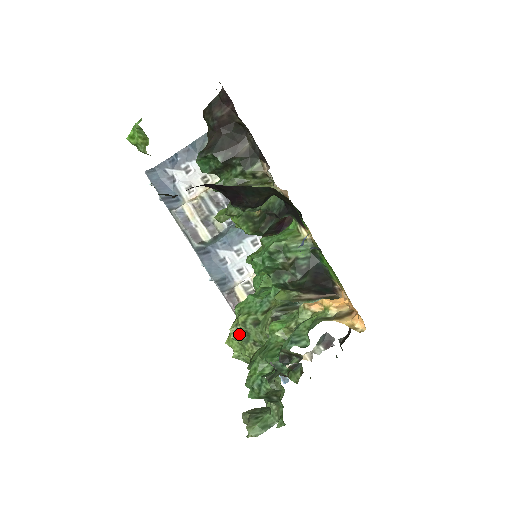
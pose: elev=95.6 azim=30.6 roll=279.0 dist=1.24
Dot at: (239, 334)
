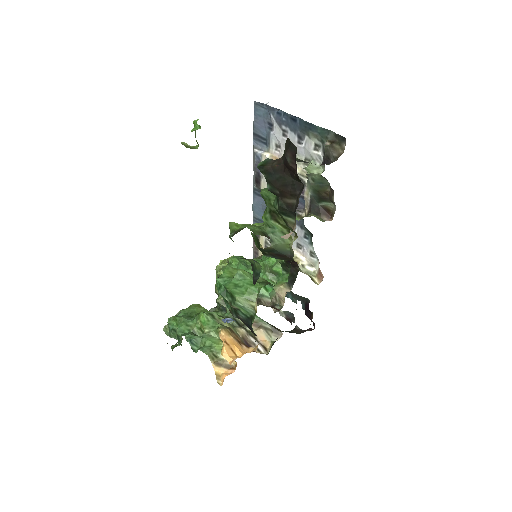
Dot at: occluded
